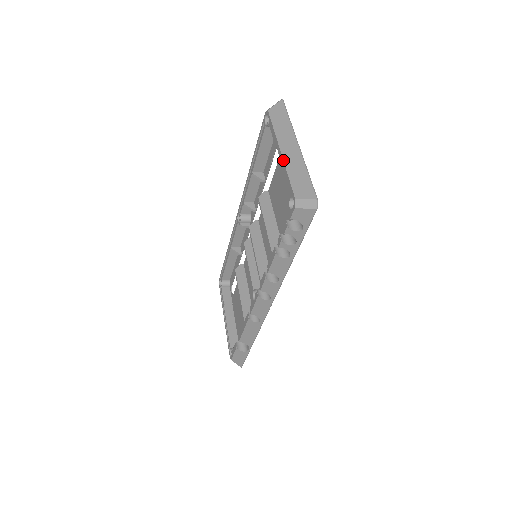
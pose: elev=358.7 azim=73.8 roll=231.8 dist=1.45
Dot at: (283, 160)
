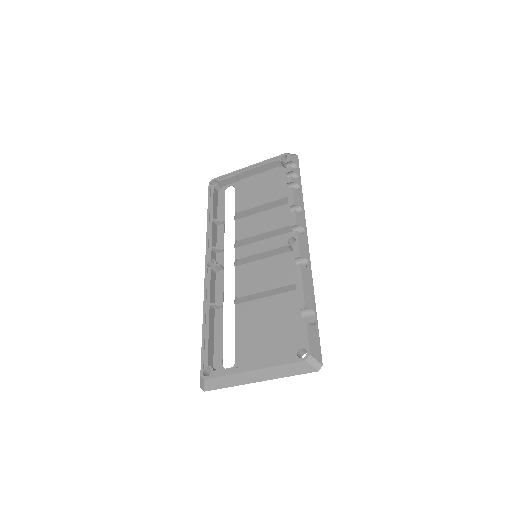
Dot at: occluded
